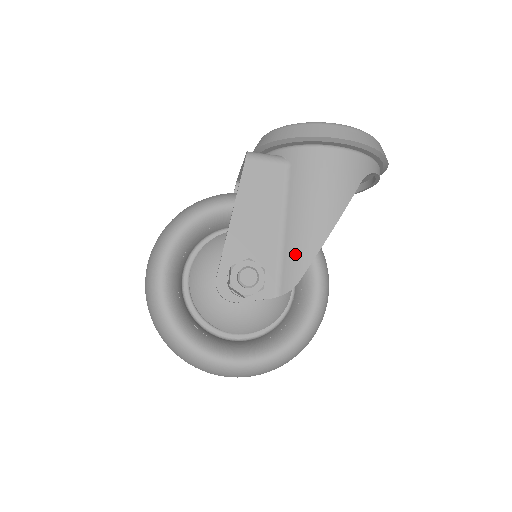
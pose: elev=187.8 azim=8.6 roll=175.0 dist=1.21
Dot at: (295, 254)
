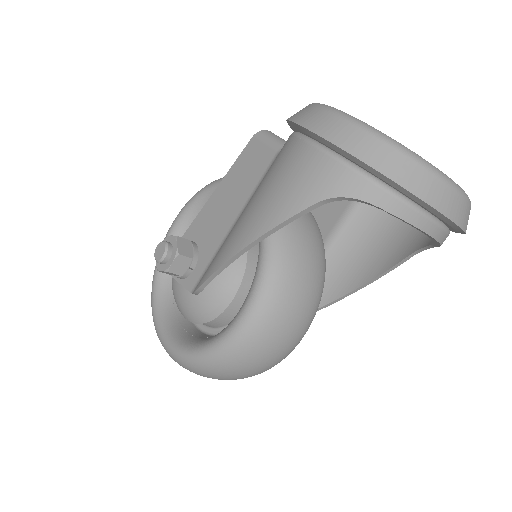
Dot at: (216, 257)
